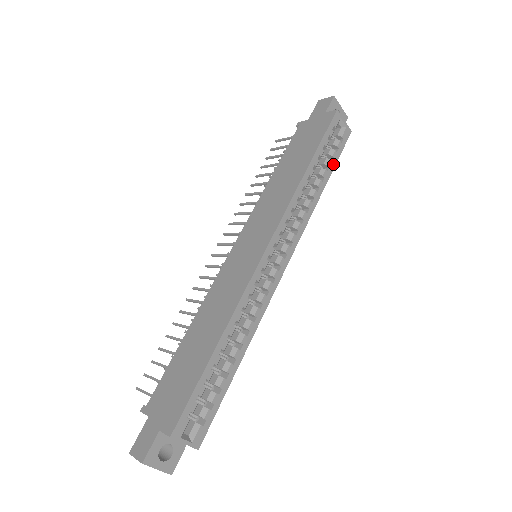
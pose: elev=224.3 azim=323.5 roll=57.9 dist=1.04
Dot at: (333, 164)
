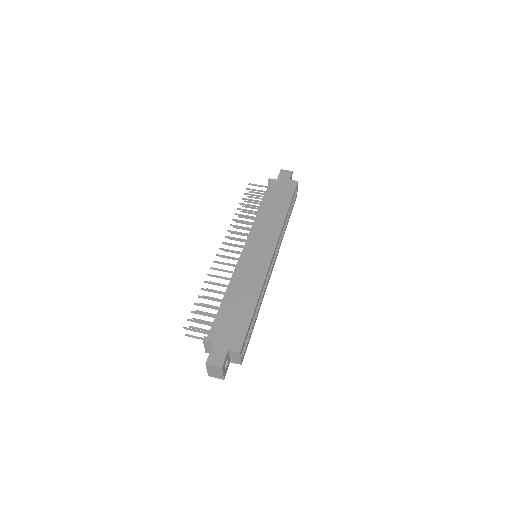
Dot at: (291, 212)
